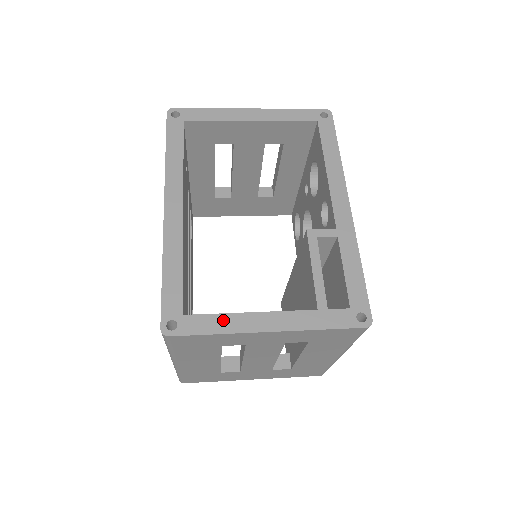
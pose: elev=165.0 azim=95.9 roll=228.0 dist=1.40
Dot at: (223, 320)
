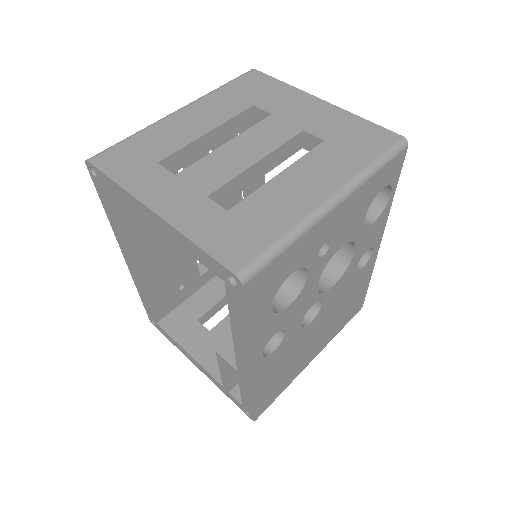
Dot at: (175, 343)
